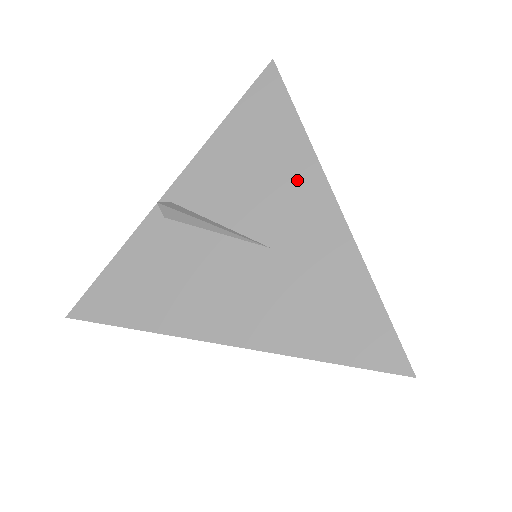
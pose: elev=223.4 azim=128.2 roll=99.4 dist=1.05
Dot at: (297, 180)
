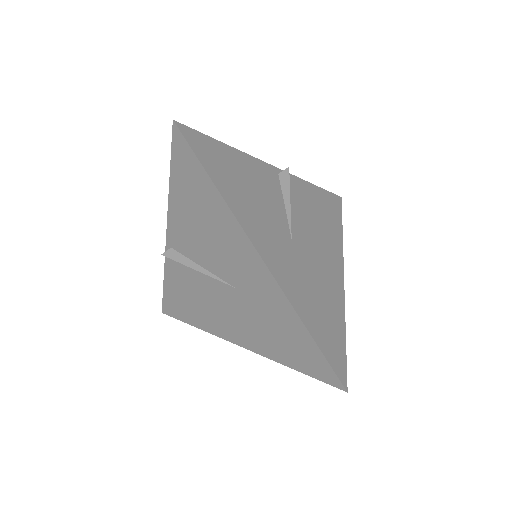
Dot at: (230, 237)
